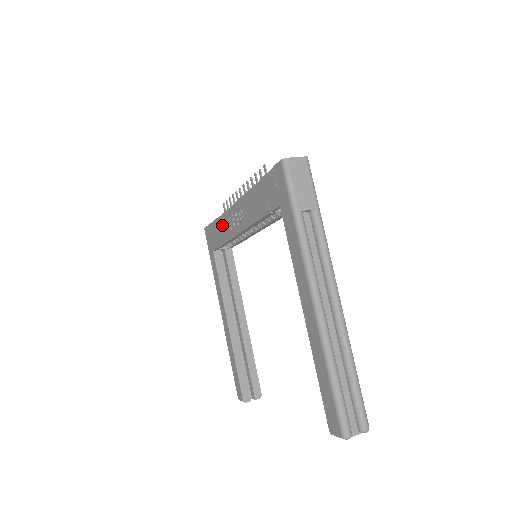
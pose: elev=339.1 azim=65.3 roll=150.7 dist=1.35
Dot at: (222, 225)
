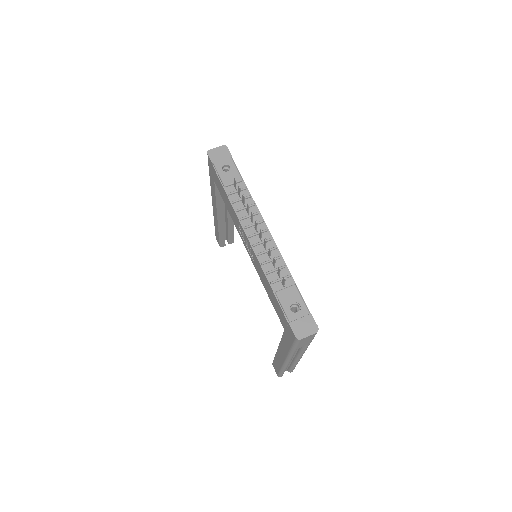
Dot at: (230, 208)
